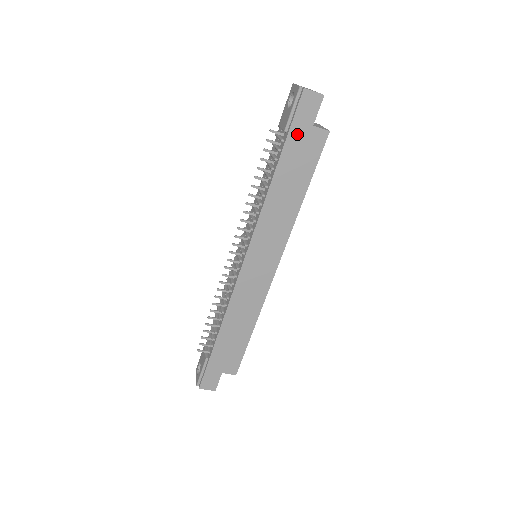
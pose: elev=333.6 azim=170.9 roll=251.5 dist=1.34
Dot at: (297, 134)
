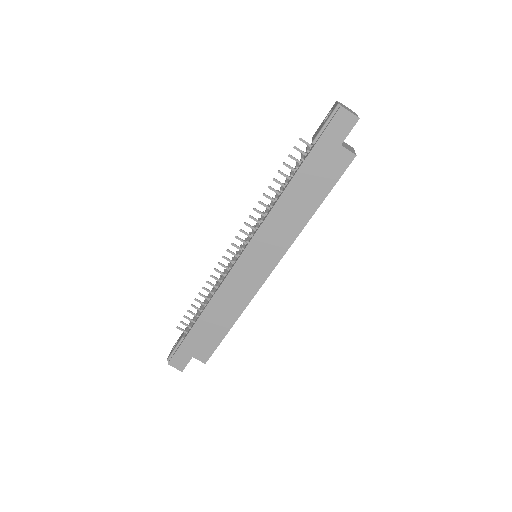
Dot at: (323, 149)
